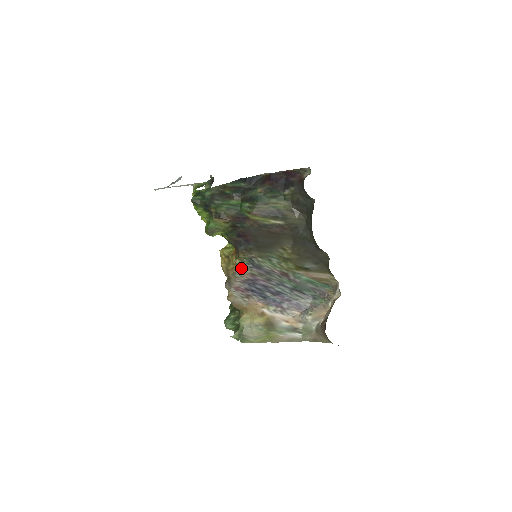
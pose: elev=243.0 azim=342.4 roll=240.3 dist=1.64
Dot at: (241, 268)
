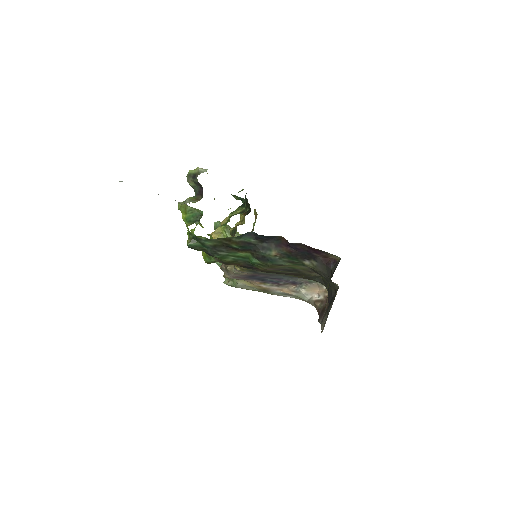
Dot at: (242, 272)
